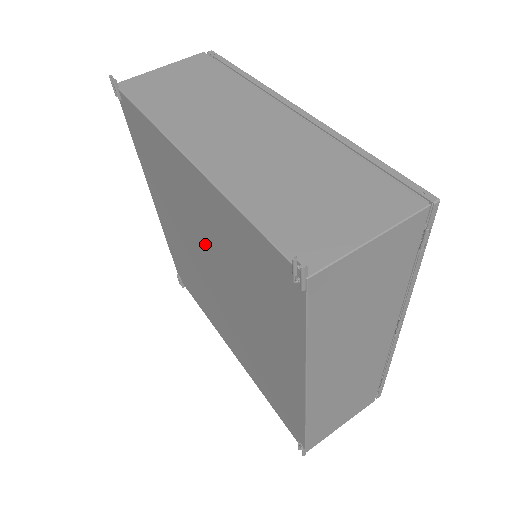
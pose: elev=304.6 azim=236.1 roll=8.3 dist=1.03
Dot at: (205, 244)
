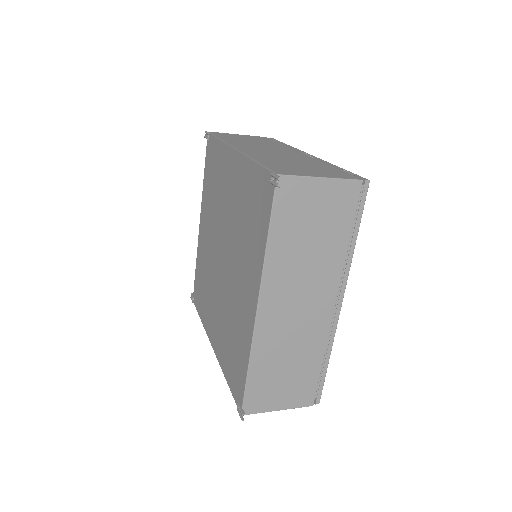
Dot at: (213, 246)
